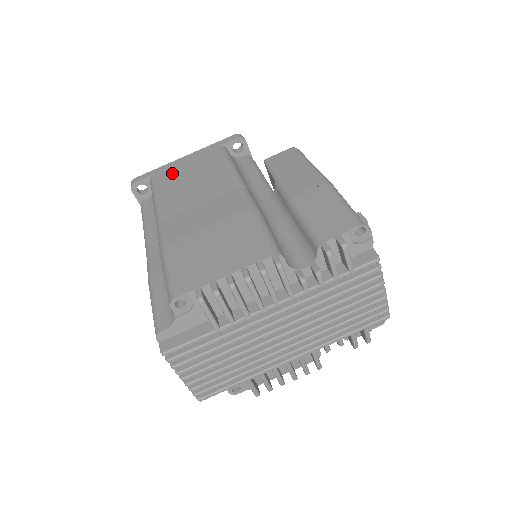
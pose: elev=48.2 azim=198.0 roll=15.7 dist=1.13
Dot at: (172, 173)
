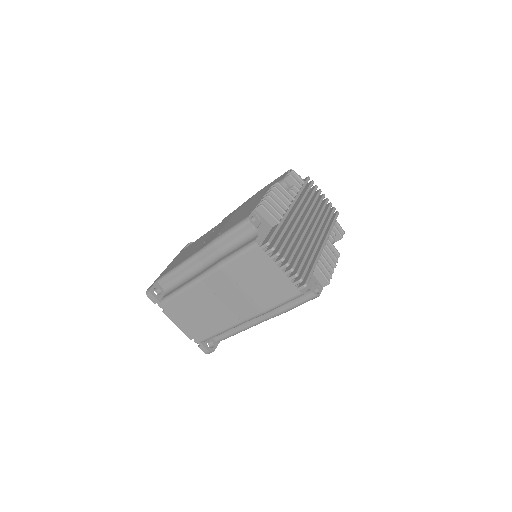
Dot at: (171, 266)
